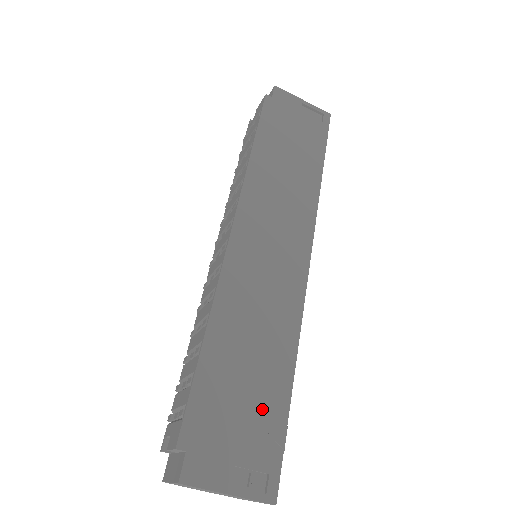
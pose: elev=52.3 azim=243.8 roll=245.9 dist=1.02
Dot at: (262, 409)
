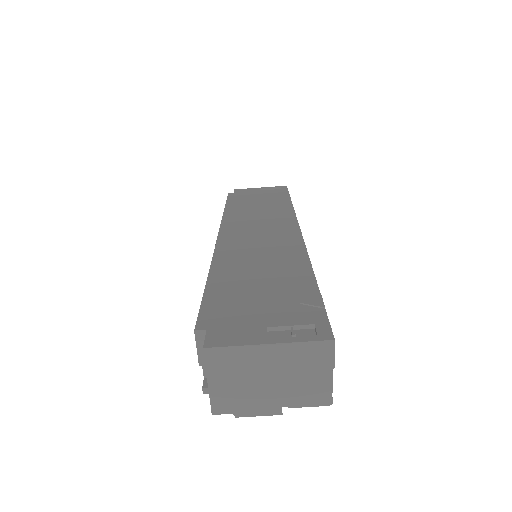
Dot at: (286, 294)
